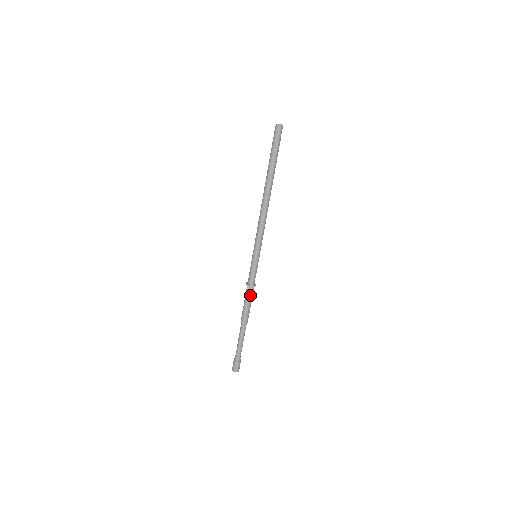
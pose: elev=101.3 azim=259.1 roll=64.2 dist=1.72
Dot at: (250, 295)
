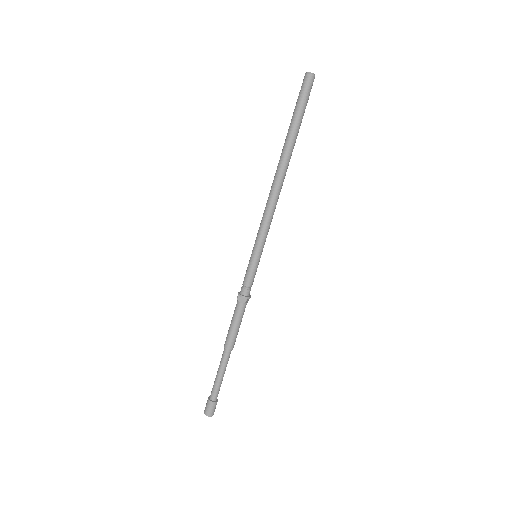
Dot at: (240, 310)
